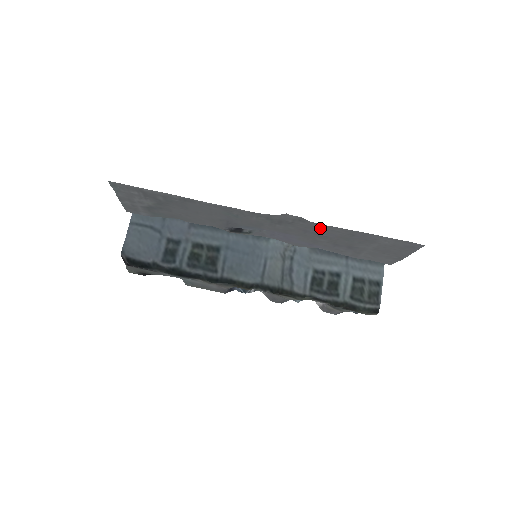
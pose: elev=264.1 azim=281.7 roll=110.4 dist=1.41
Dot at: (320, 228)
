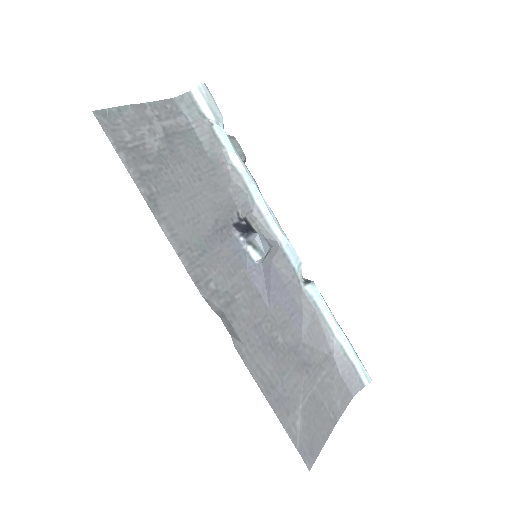
Dot at: (251, 351)
